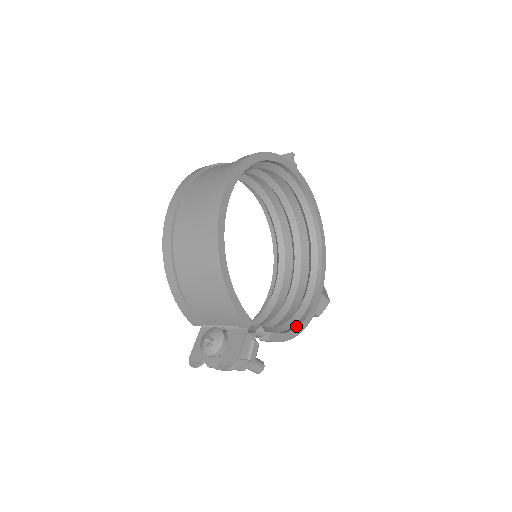
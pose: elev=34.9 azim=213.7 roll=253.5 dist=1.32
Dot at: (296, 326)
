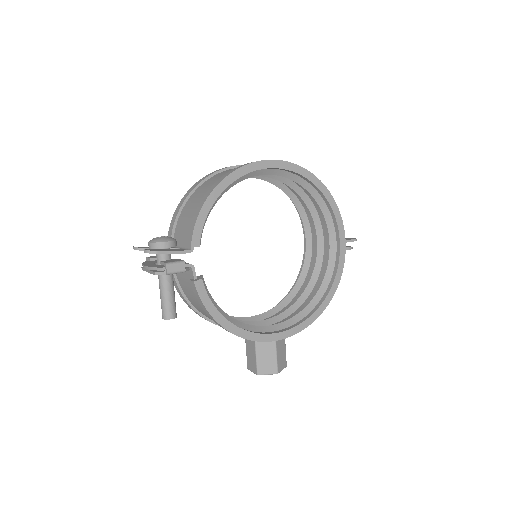
Dot at: (226, 318)
